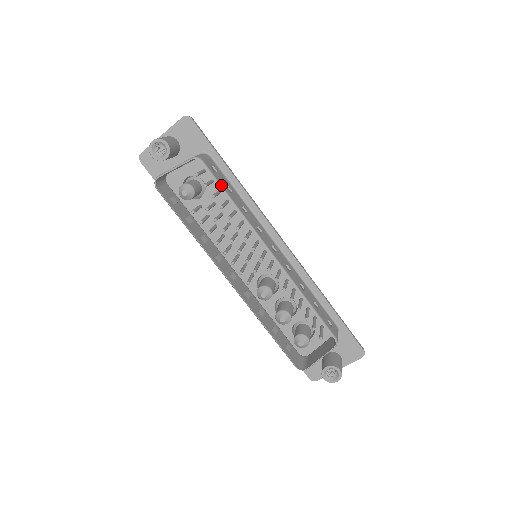
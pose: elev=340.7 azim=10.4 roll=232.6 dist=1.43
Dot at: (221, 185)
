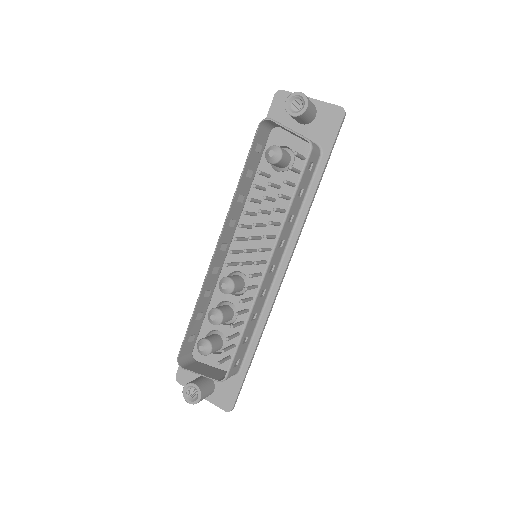
Dot at: (300, 182)
